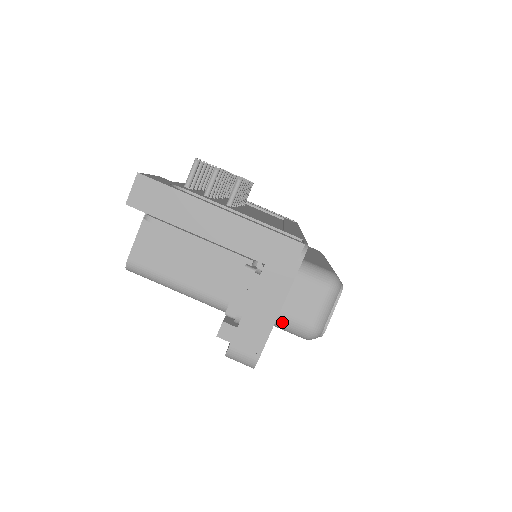
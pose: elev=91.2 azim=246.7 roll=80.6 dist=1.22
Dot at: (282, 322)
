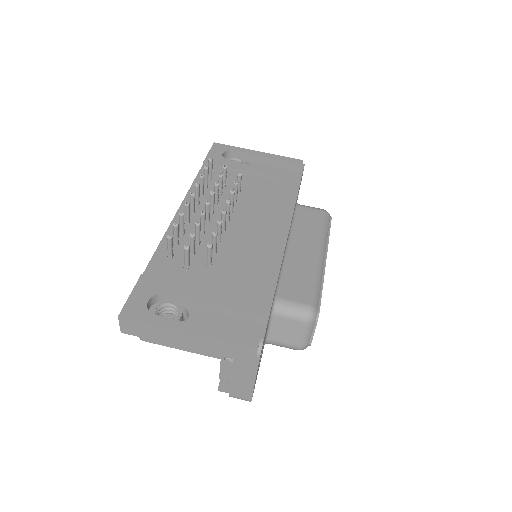
Dot at: occluded
